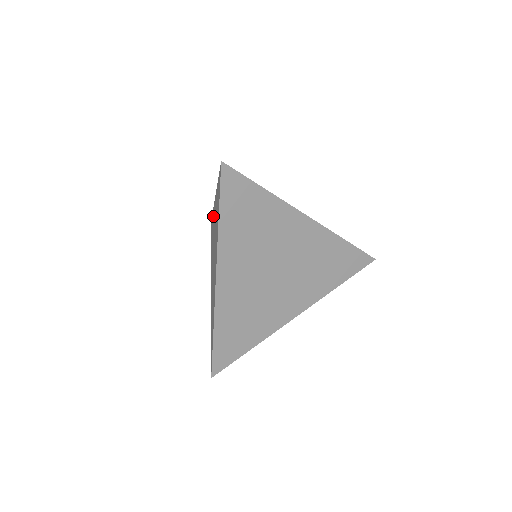
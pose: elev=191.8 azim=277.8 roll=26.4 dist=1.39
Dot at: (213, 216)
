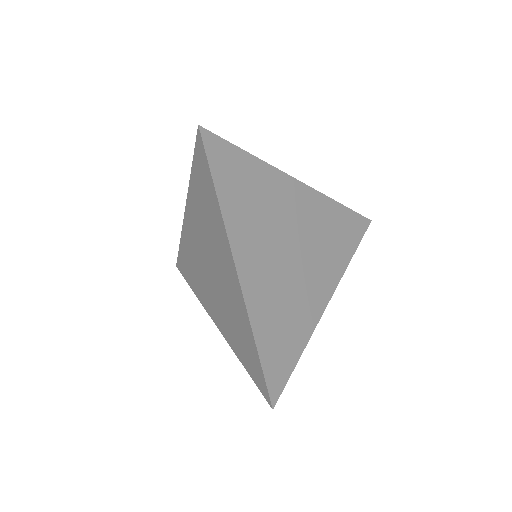
Dot at: (217, 222)
